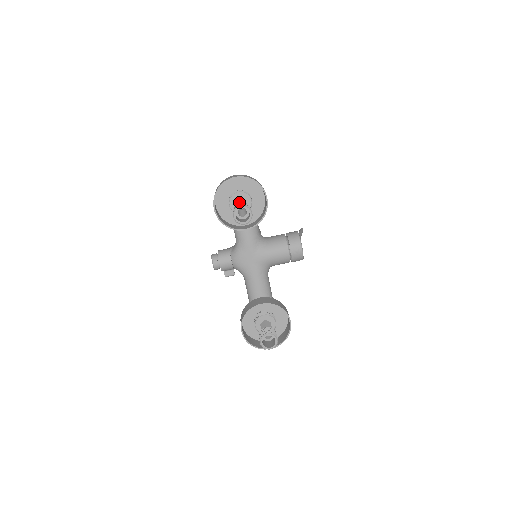
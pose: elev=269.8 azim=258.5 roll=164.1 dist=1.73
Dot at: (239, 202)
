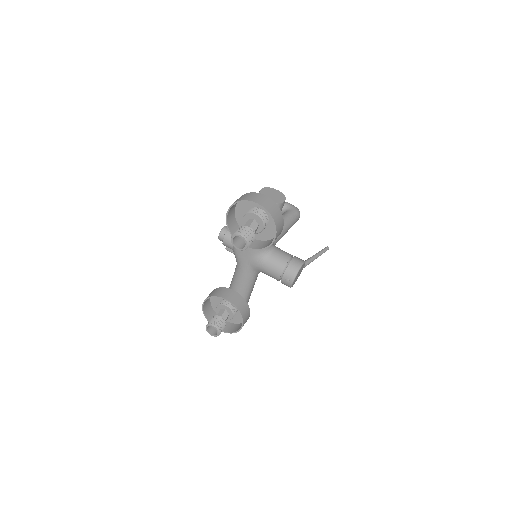
Dot at: (250, 224)
